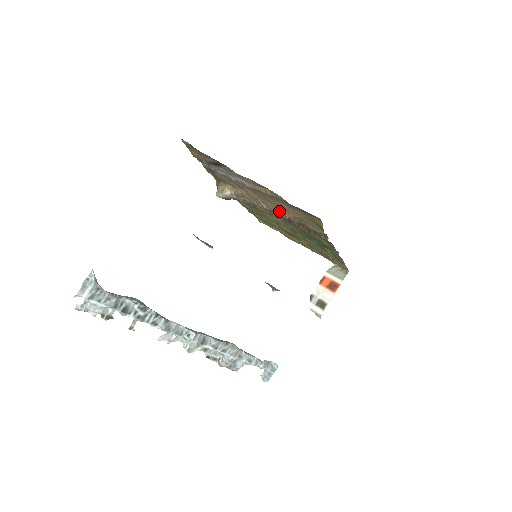
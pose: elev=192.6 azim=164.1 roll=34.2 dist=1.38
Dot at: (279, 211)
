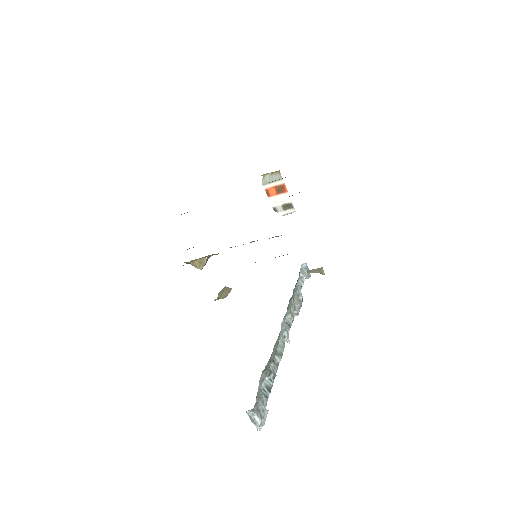
Dot at: occluded
